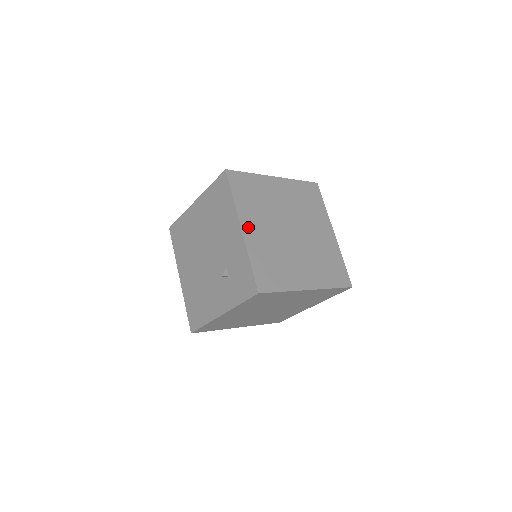
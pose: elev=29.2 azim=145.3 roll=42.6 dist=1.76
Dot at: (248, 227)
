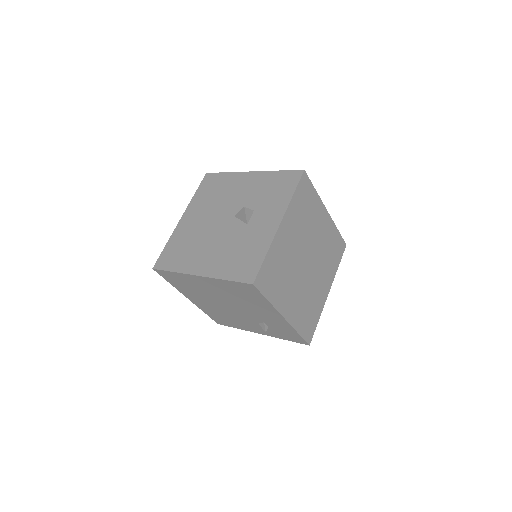
Dot at: (287, 310)
